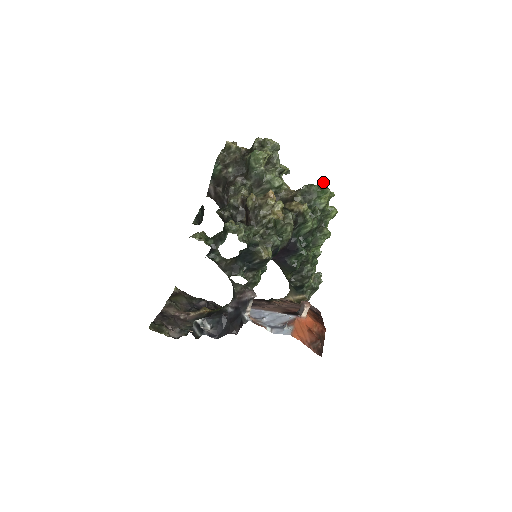
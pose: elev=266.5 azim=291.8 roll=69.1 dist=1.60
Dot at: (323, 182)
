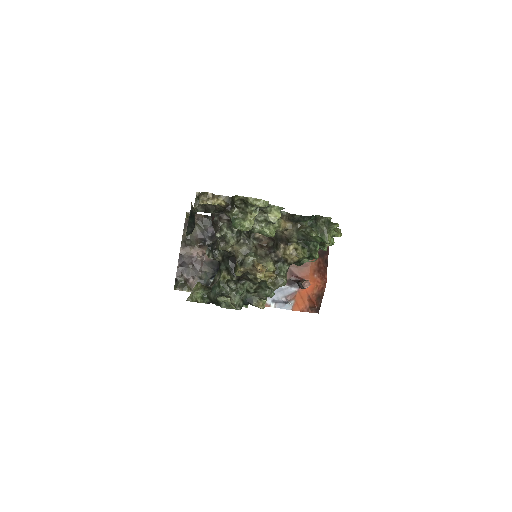
Dot at: (325, 219)
